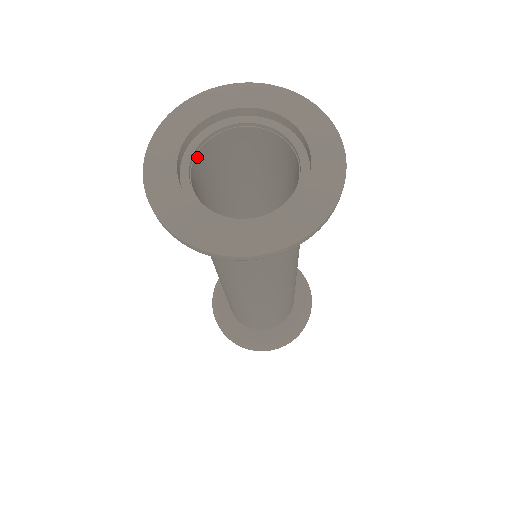
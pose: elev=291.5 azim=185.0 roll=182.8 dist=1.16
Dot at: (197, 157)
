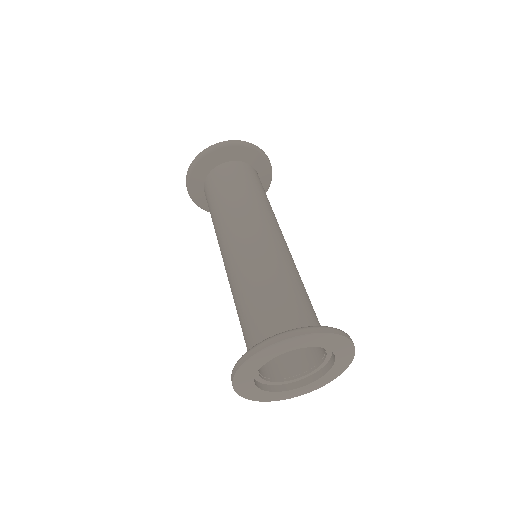
Dot at: occluded
